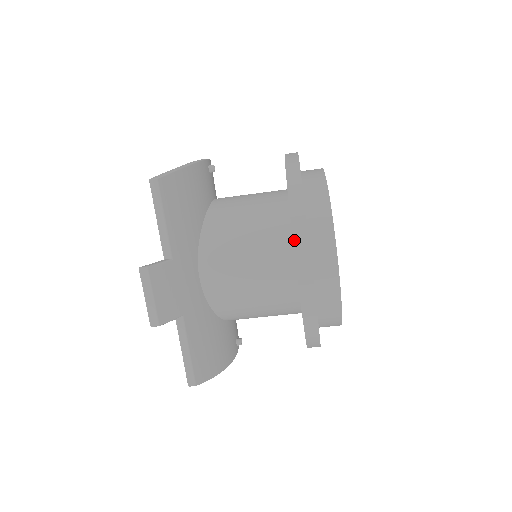
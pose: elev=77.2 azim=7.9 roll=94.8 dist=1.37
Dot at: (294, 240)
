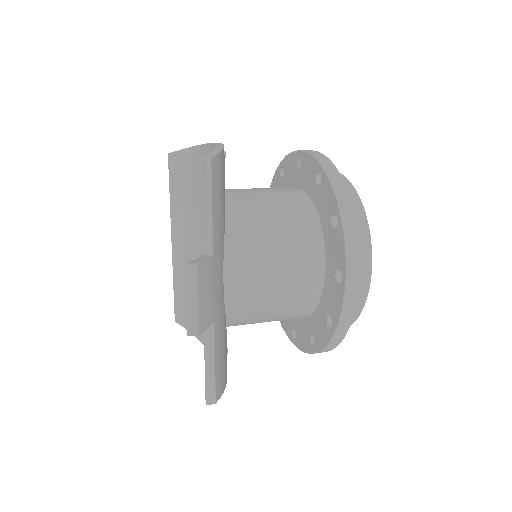
Dot at: (346, 241)
